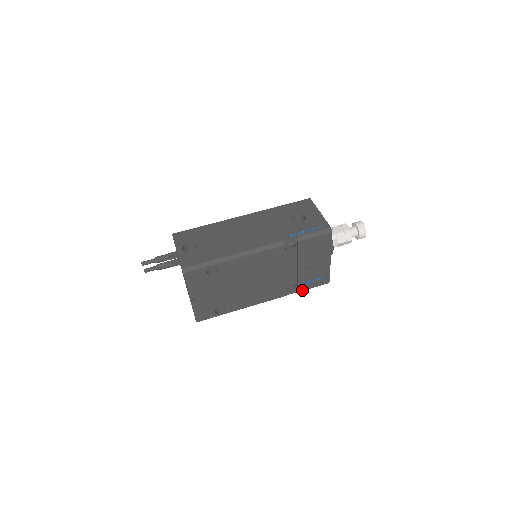
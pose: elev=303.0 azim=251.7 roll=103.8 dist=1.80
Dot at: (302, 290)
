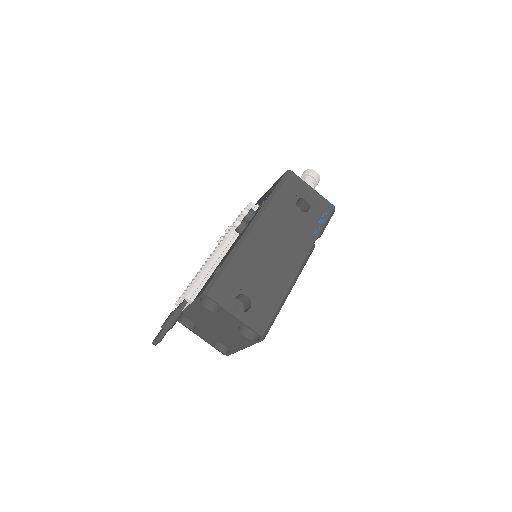
Dot at: occluded
